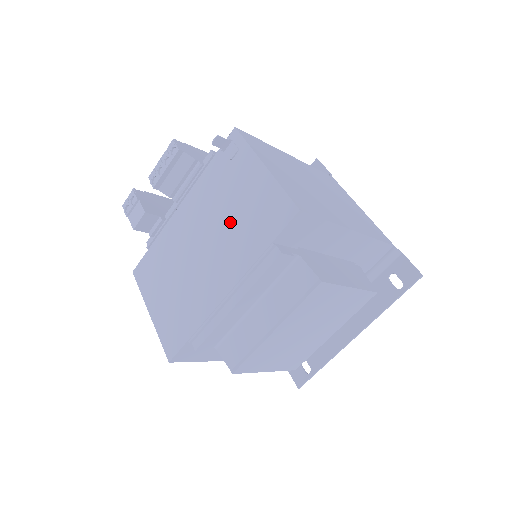
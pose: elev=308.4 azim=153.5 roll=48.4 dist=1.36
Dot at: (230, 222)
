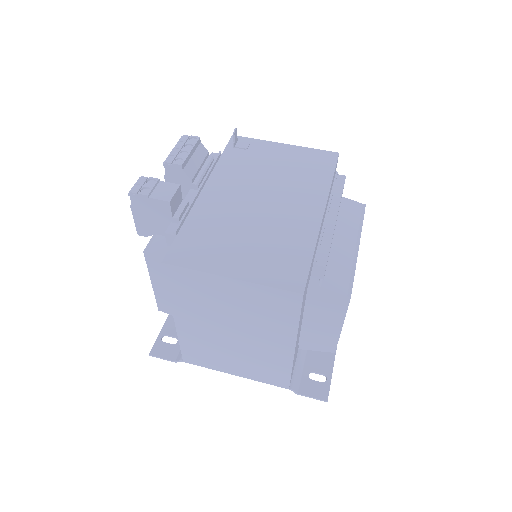
Dot at: (281, 177)
